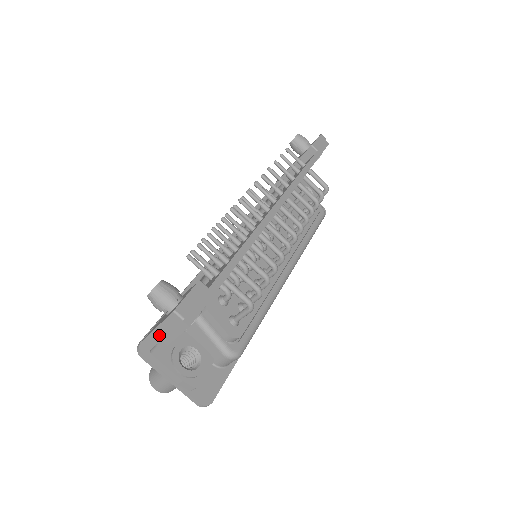
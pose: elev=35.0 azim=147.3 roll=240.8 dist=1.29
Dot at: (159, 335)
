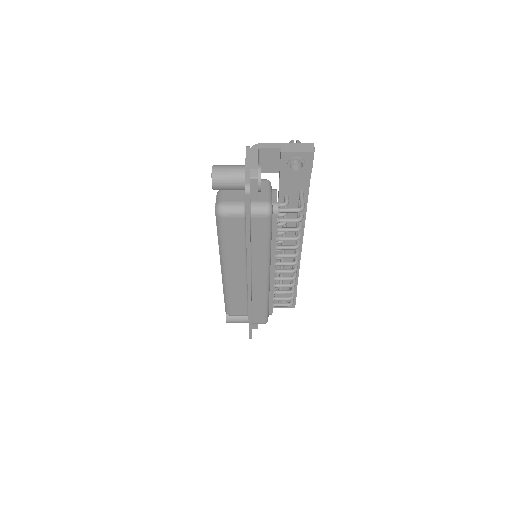
Dot at: (283, 146)
